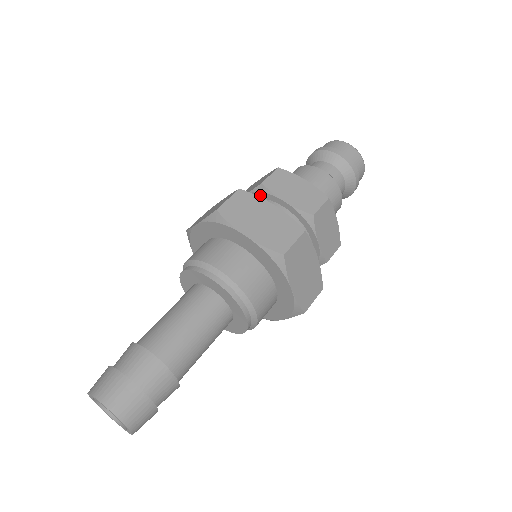
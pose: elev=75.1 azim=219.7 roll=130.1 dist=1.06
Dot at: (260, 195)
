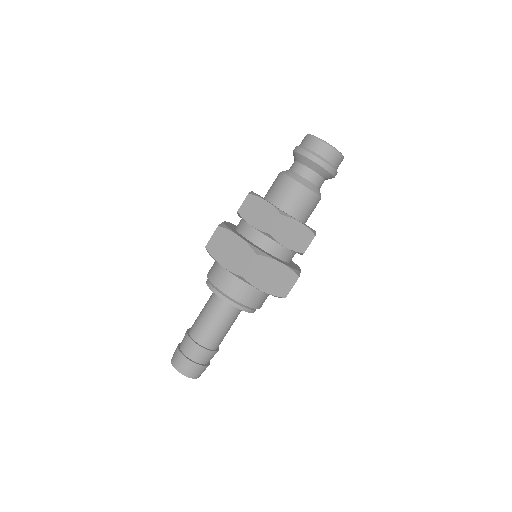
Dot at: occluded
